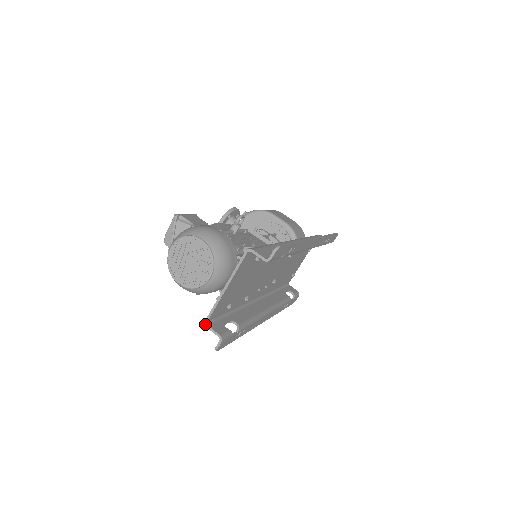
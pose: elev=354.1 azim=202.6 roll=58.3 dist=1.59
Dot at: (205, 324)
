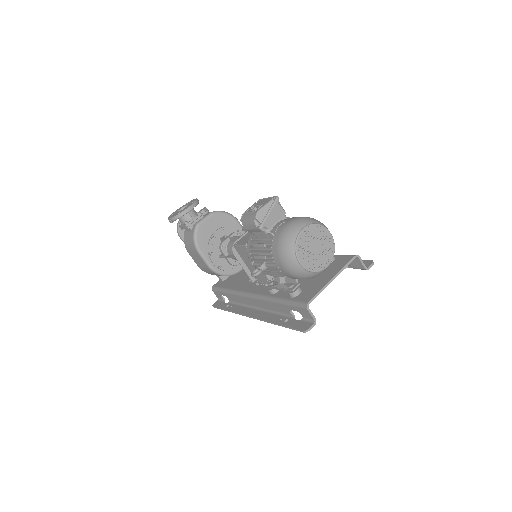
Dot at: (307, 306)
